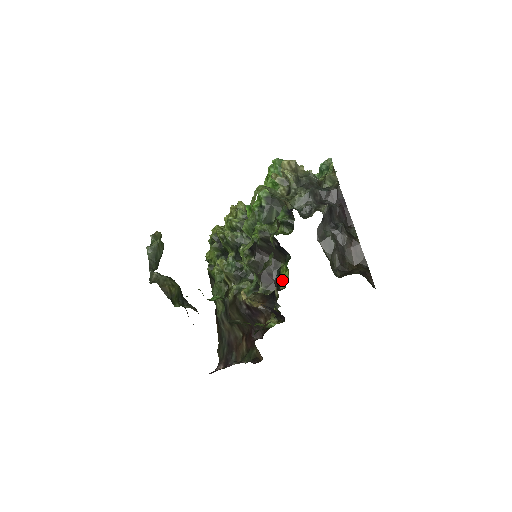
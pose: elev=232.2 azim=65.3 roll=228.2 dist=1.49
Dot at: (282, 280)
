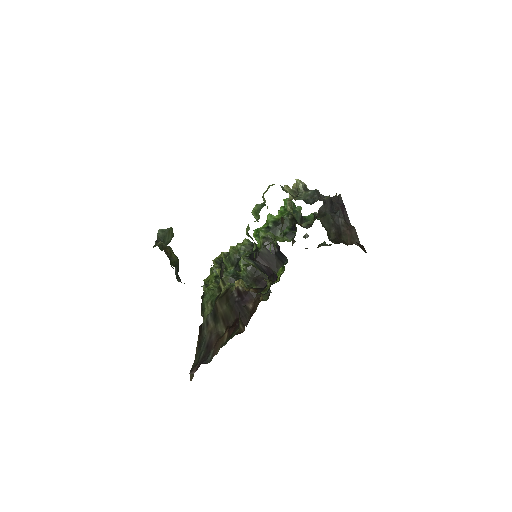
Dot at: occluded
